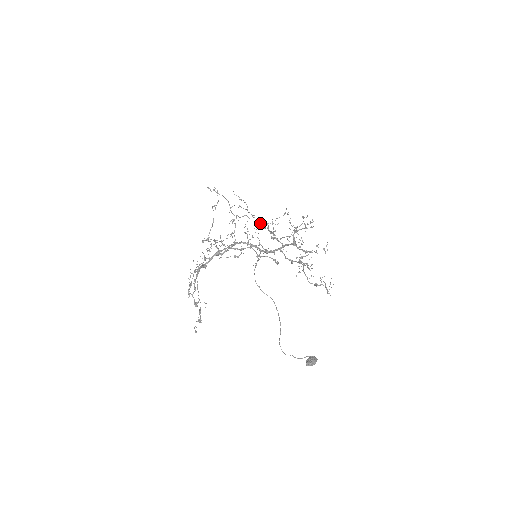
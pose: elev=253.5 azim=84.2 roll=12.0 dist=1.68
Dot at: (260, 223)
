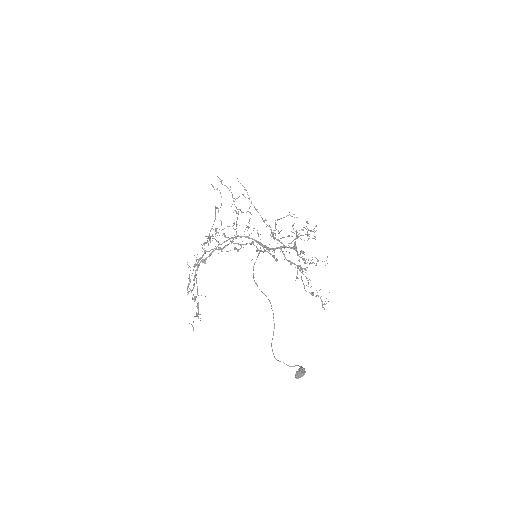
Dot at: occluded
